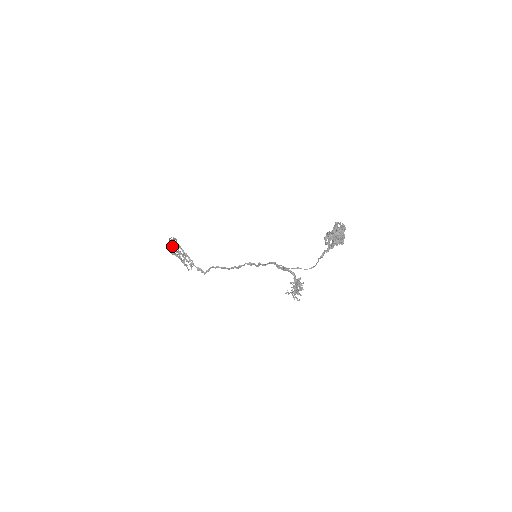
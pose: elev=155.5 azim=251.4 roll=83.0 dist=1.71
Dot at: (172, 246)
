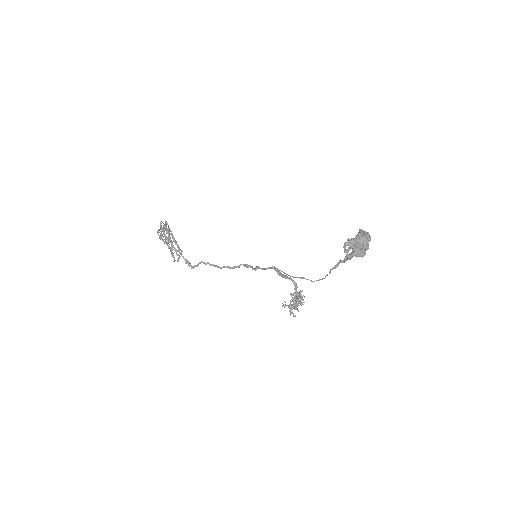
Dot at: (162, 229)
